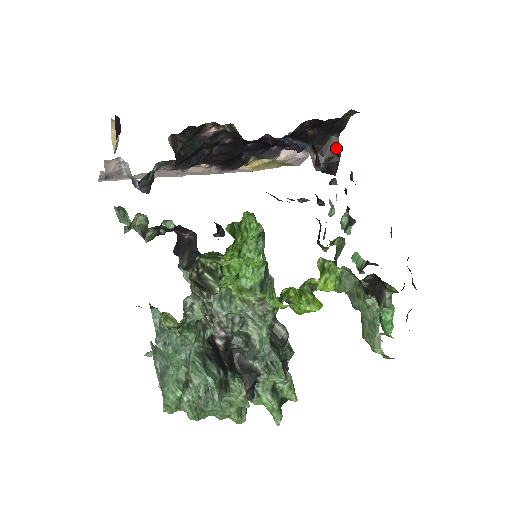
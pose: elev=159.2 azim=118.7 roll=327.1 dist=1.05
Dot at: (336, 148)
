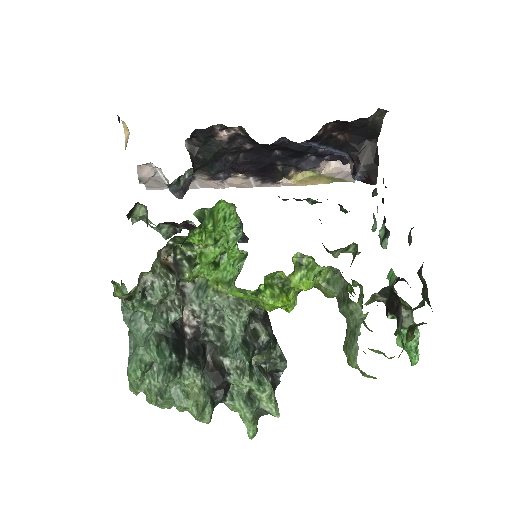
Dot at: (374, 155)
